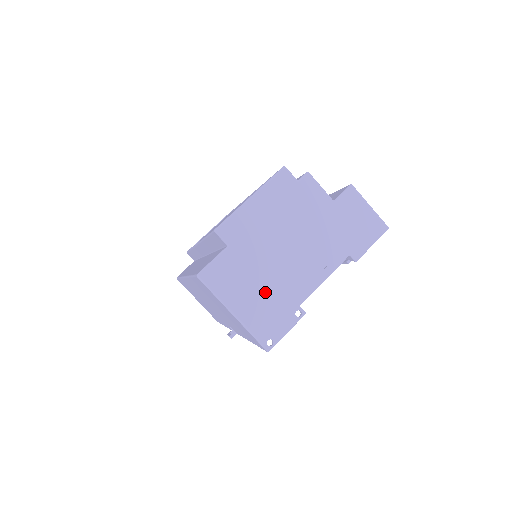
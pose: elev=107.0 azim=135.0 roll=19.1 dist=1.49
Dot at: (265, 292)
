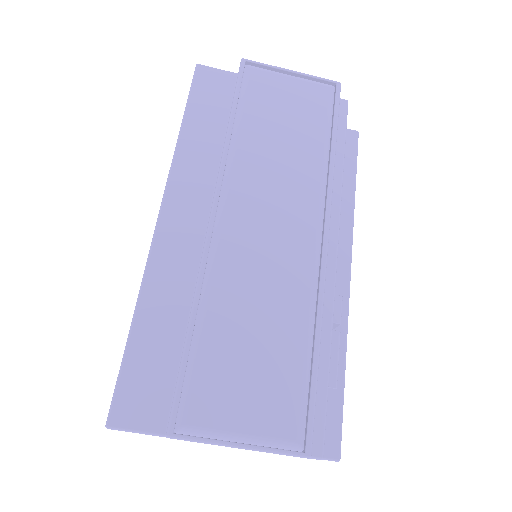
Dot at: occluded
